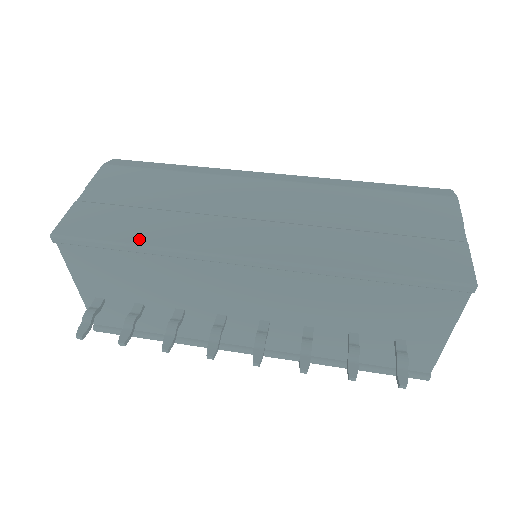
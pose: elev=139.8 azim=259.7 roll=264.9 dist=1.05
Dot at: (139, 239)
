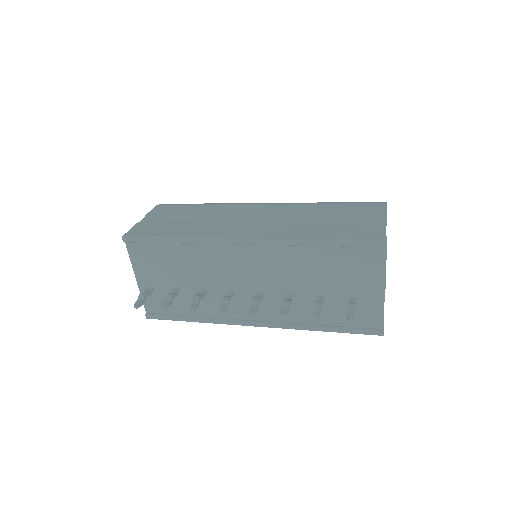
Dot at: (176, 235)
